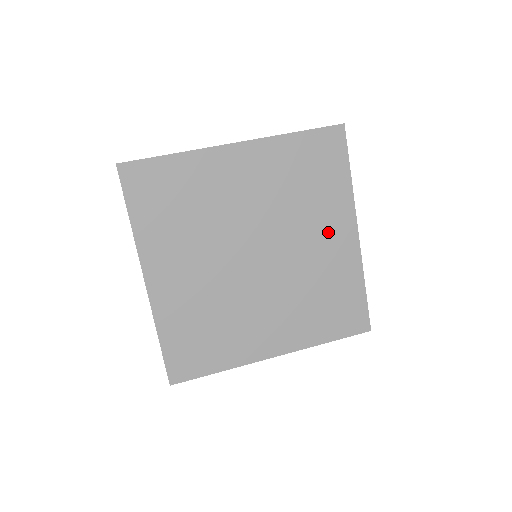
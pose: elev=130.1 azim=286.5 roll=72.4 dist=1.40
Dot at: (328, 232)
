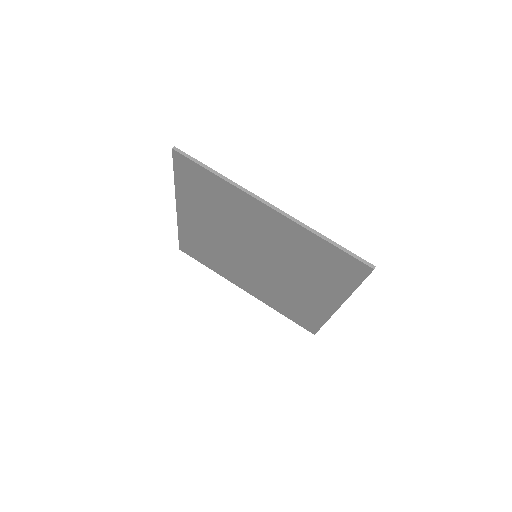
Dot at: (315, 291)
